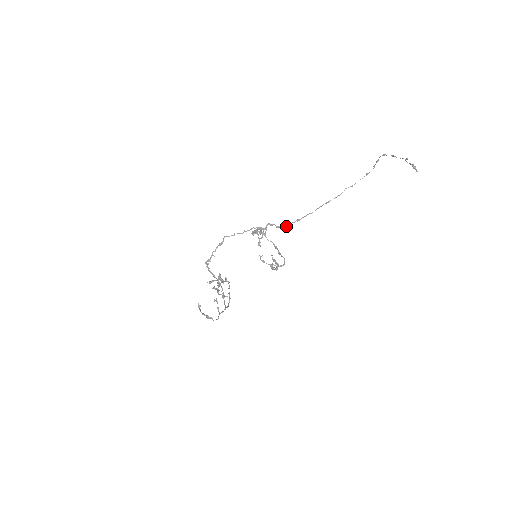
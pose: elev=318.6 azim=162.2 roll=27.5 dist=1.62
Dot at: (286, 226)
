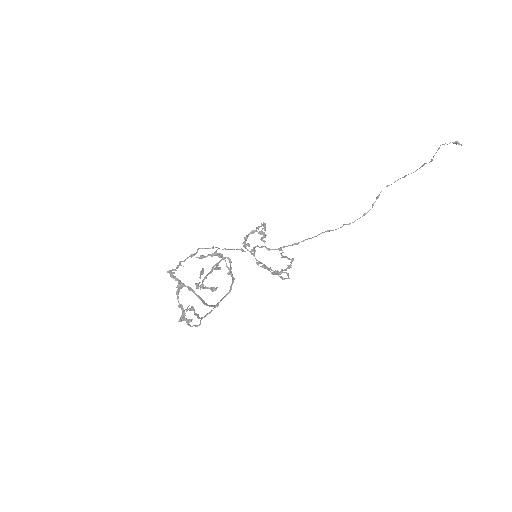
Dot at: (281, 249)
